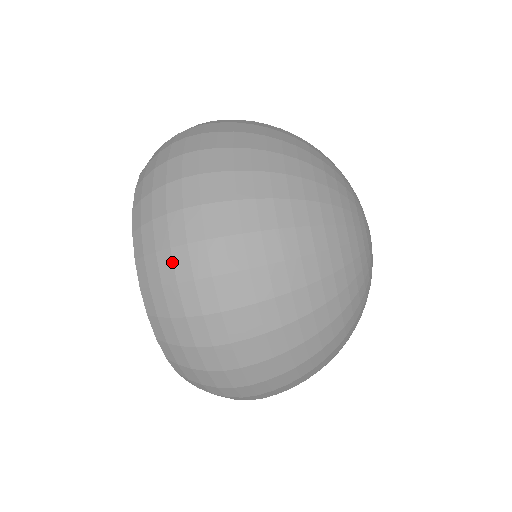
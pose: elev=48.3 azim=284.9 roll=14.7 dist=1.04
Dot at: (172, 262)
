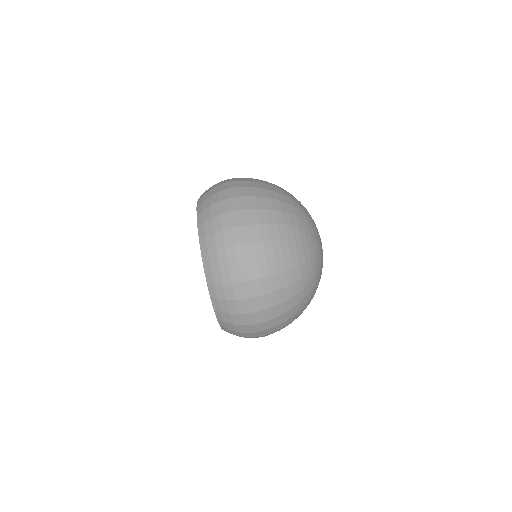
Dot at: occluded
